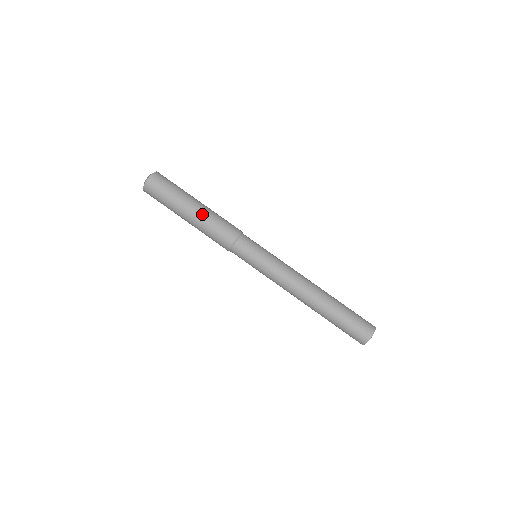
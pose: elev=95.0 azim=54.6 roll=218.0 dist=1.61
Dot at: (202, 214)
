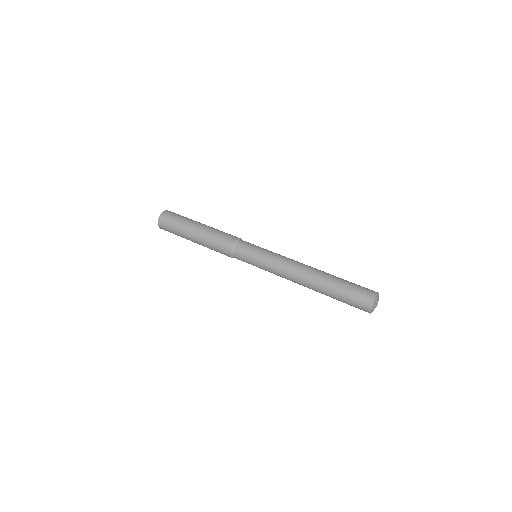
Dot at: (202, 235)
